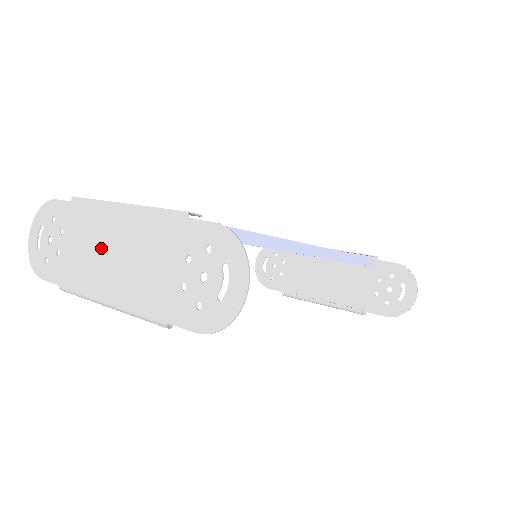
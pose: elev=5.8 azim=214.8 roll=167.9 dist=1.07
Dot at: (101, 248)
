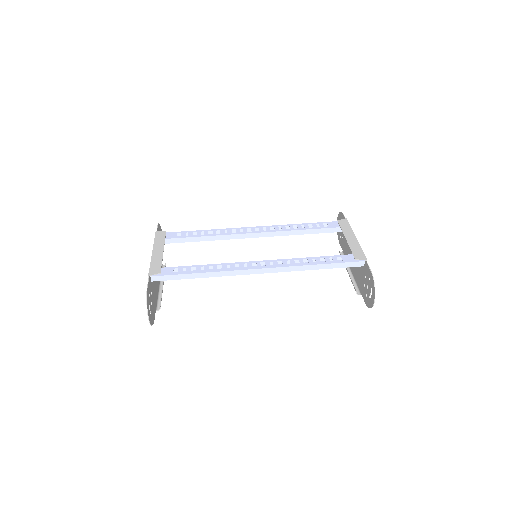
Dot at: occluded
